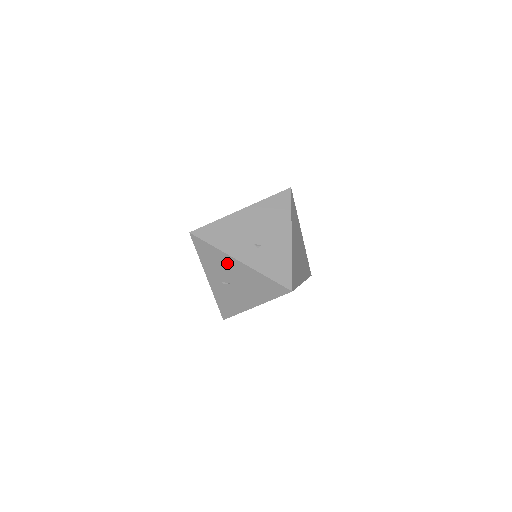
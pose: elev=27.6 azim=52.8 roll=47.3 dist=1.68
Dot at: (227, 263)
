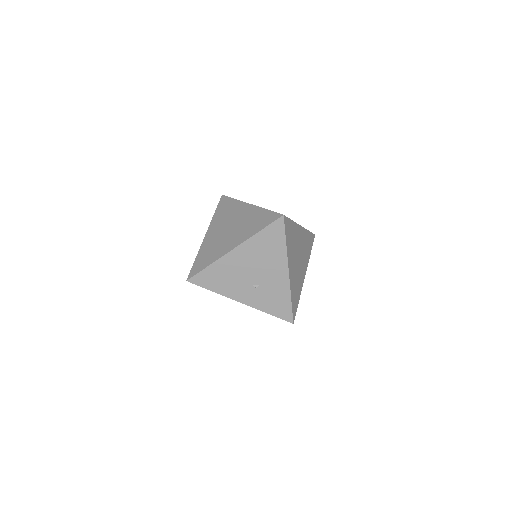
Dot at: occluded
